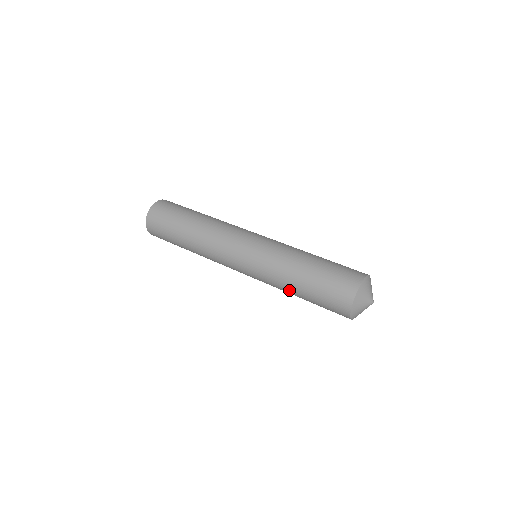
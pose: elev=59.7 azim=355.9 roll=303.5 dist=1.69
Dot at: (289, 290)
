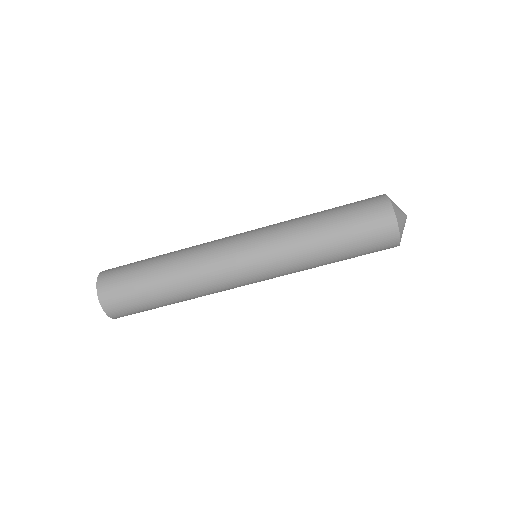
Dot at: occluded
